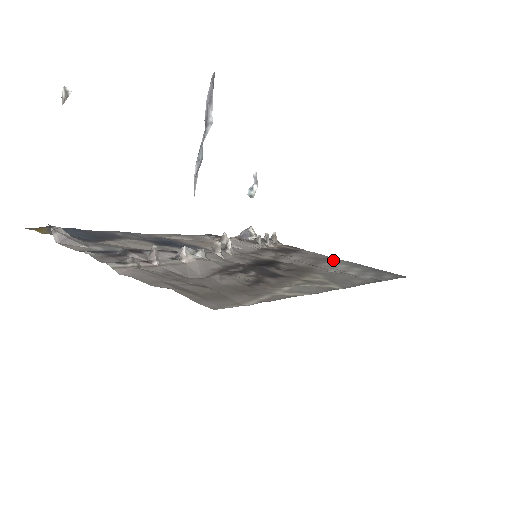
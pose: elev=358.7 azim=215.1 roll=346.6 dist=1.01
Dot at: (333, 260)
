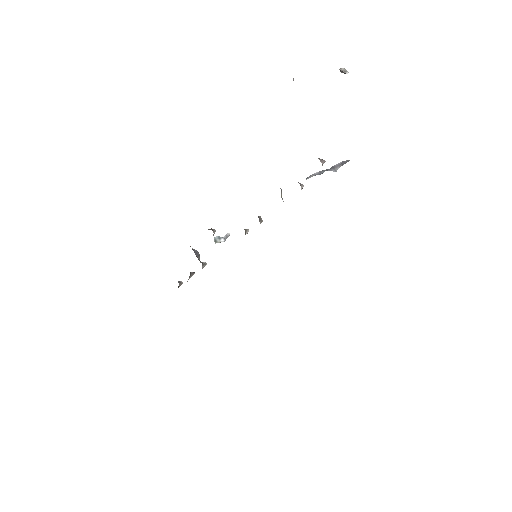
Dot at: occluded
